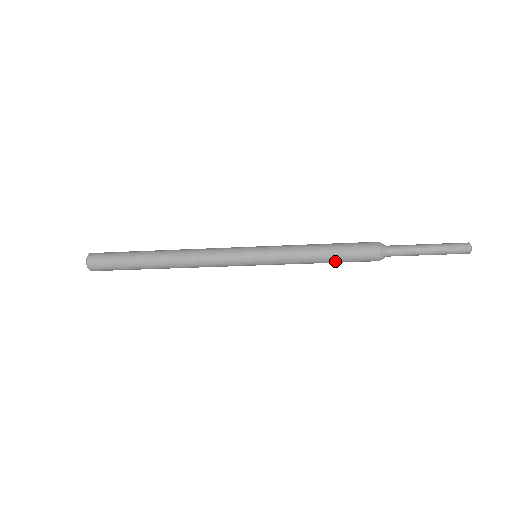
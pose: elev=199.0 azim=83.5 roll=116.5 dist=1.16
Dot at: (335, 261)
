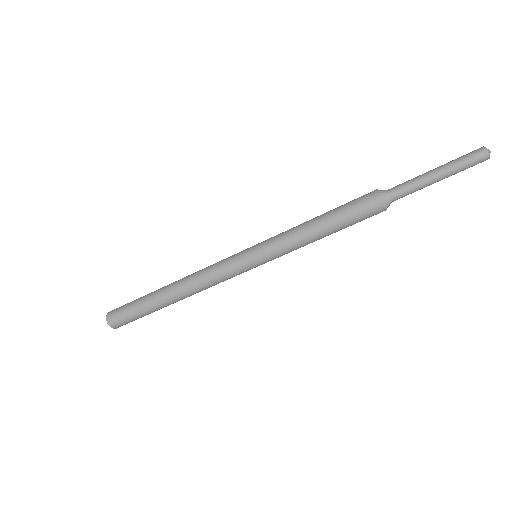
Dot at: (336, 229)
